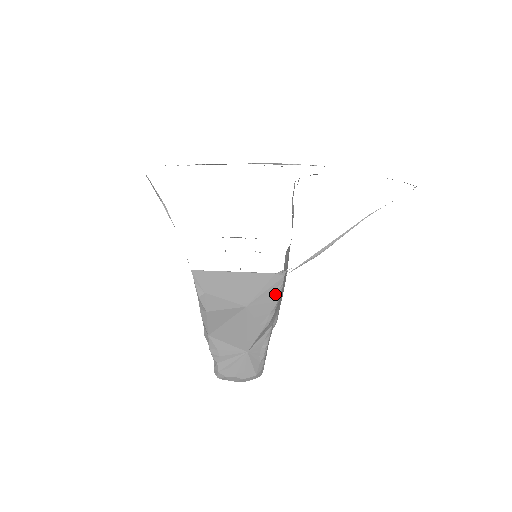
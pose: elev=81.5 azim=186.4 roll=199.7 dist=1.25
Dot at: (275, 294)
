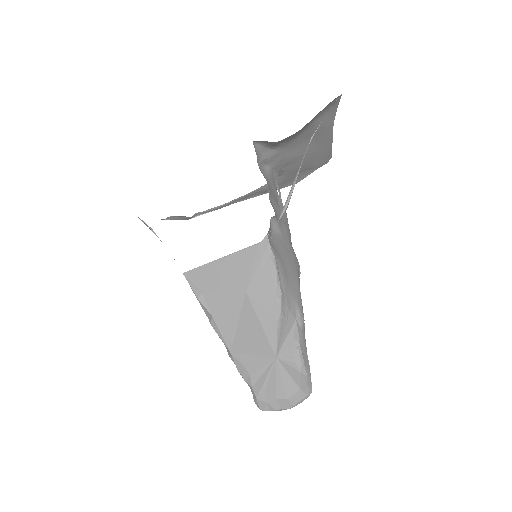
Dot at: (270, 268)
